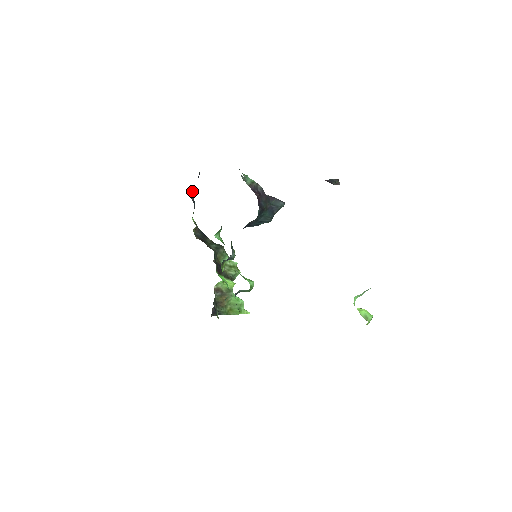
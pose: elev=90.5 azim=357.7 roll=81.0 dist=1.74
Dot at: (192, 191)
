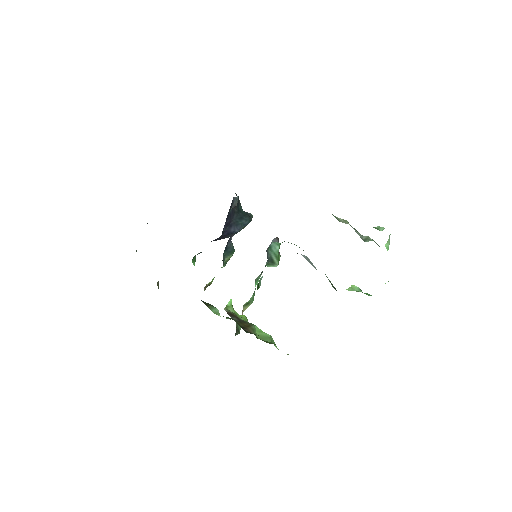
Dot at: occluded
